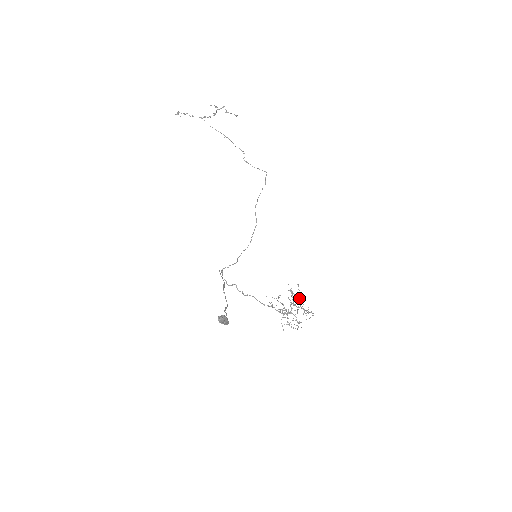
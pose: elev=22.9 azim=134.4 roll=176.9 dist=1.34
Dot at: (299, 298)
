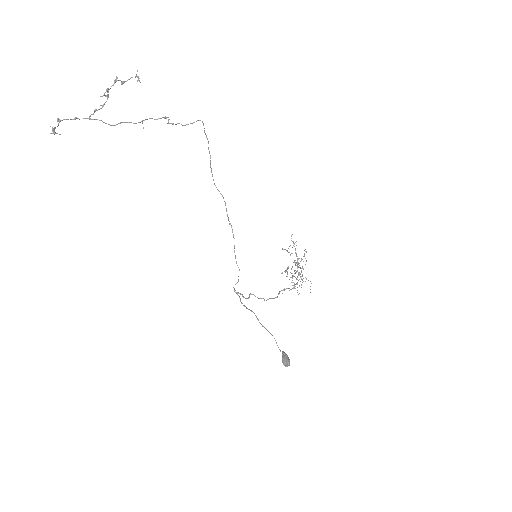
Dot at: occluded
